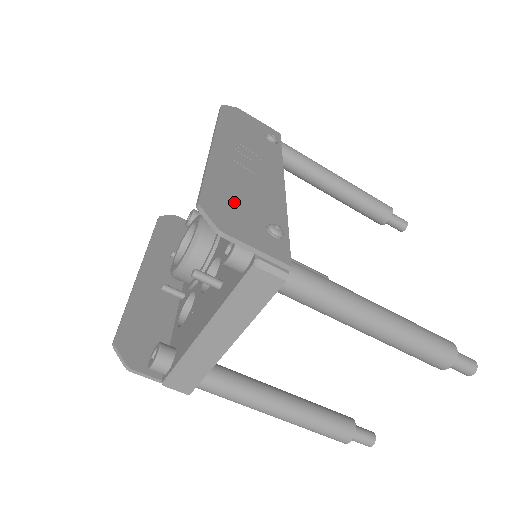
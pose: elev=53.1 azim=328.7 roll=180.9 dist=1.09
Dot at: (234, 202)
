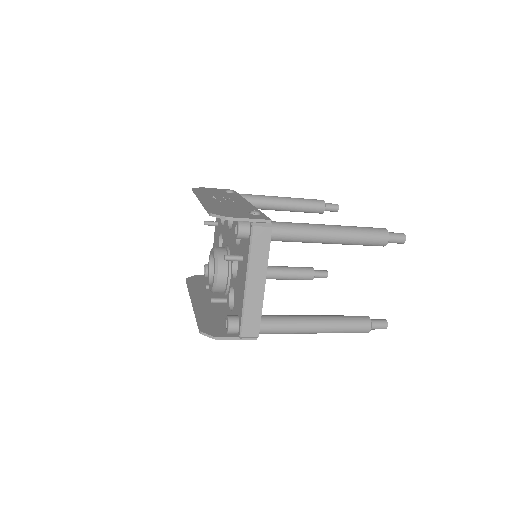
Dot at: (227, 210)
